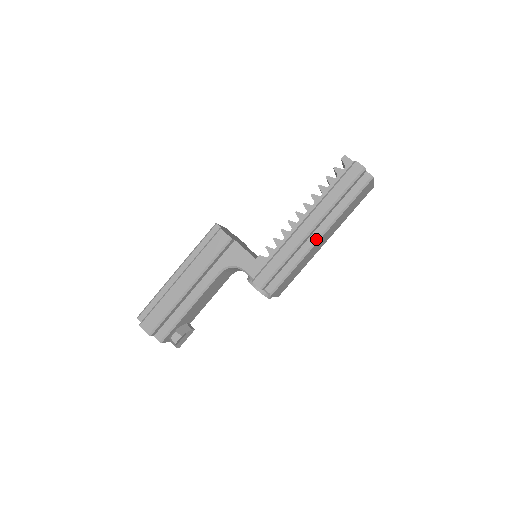
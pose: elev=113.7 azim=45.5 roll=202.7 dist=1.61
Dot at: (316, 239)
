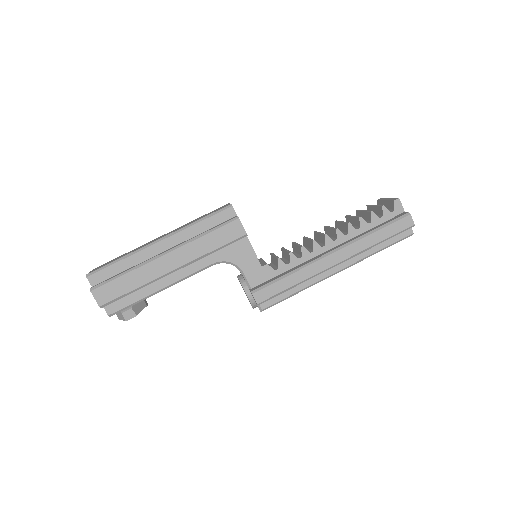
Dot at: (333, 273)
